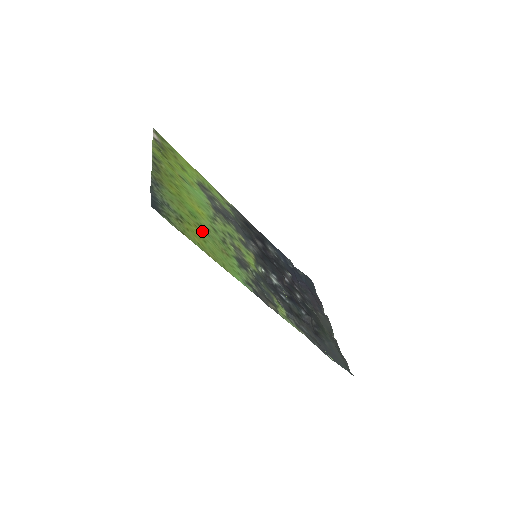
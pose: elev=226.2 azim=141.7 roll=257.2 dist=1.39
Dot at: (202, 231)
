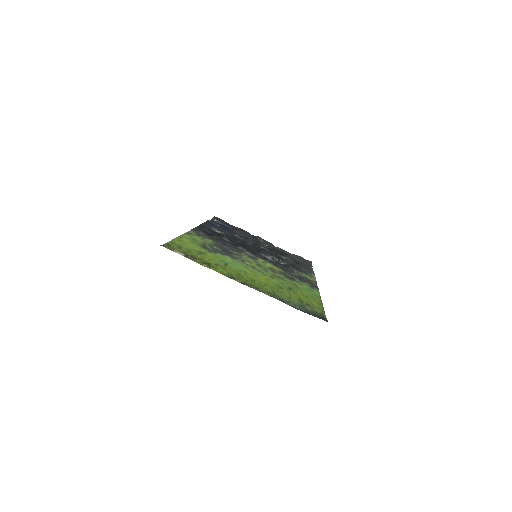
Dot at: (293, 291)
